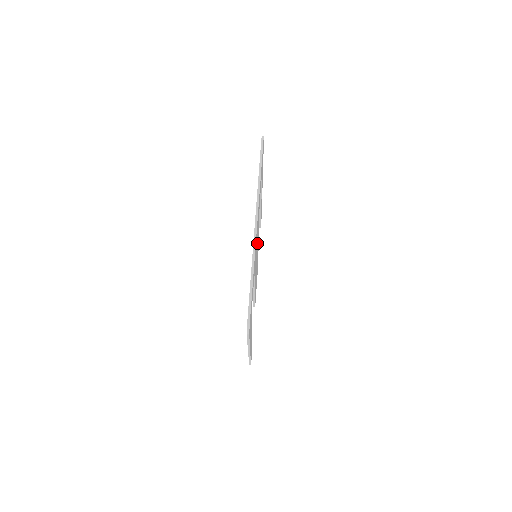
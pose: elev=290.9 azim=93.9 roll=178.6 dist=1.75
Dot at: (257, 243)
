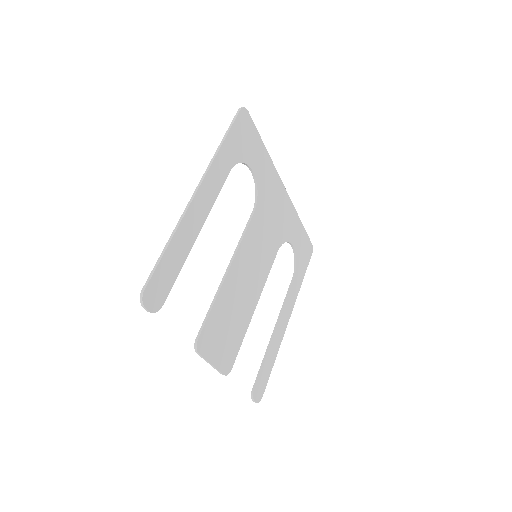
Dot at: (266, 243)
